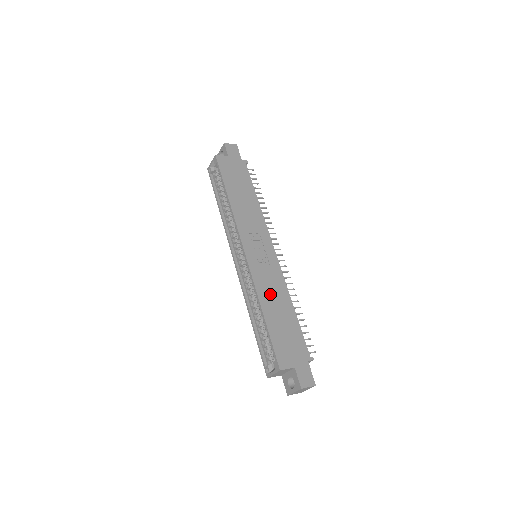
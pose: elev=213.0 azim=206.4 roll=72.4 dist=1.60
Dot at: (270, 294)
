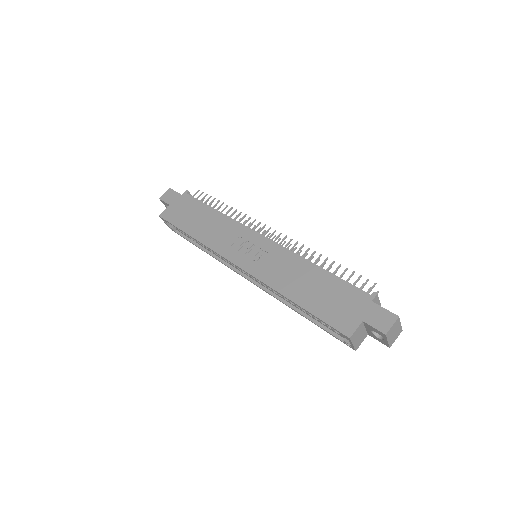
Dot at: (287, 278)
